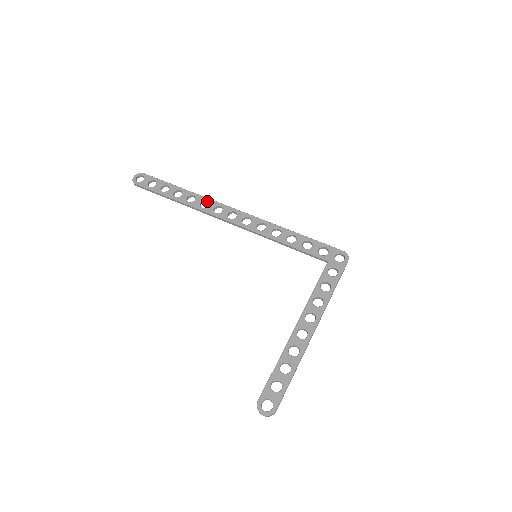
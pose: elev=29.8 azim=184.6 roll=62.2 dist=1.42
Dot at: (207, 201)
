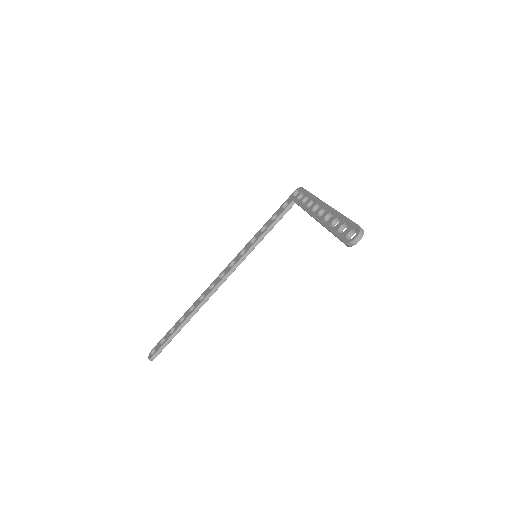
Dot at: (202, 296)
